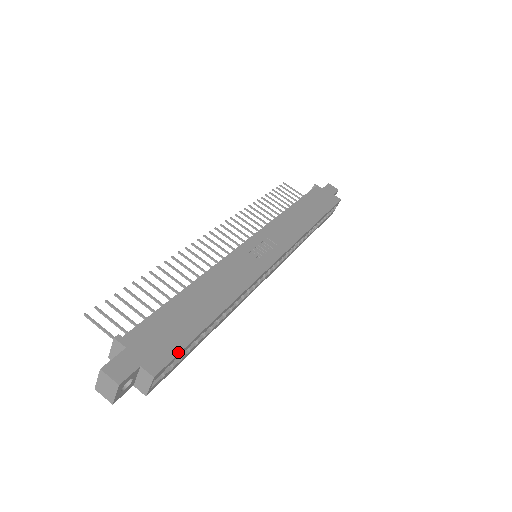
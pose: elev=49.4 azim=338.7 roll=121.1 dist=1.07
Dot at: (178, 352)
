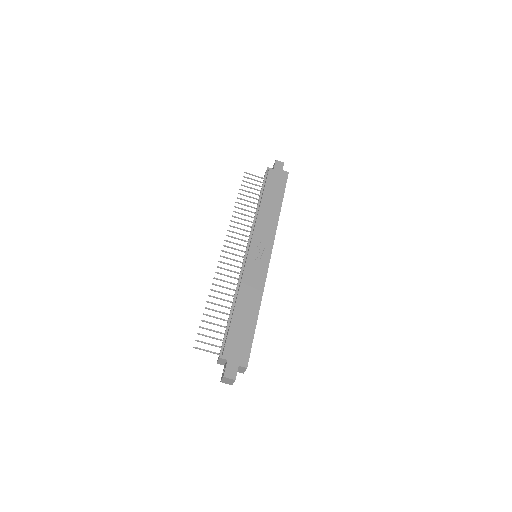
Dot at: (250, 349)
